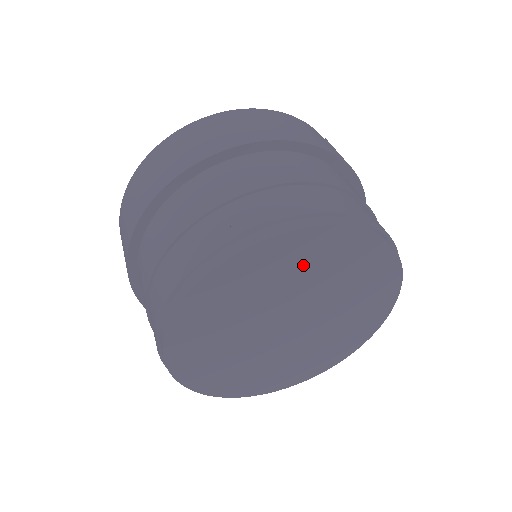
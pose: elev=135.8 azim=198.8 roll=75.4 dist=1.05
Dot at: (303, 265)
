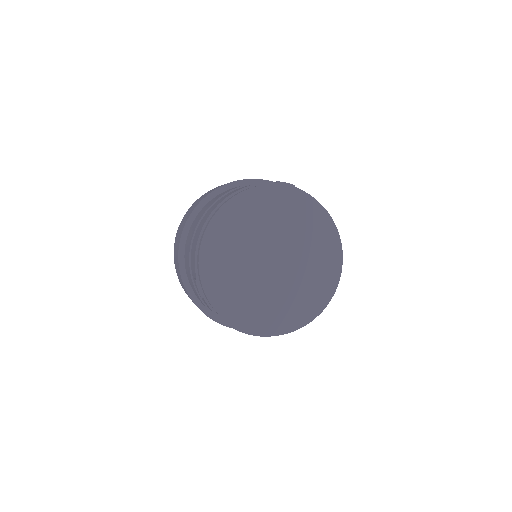
Dot at: (299, 218)
